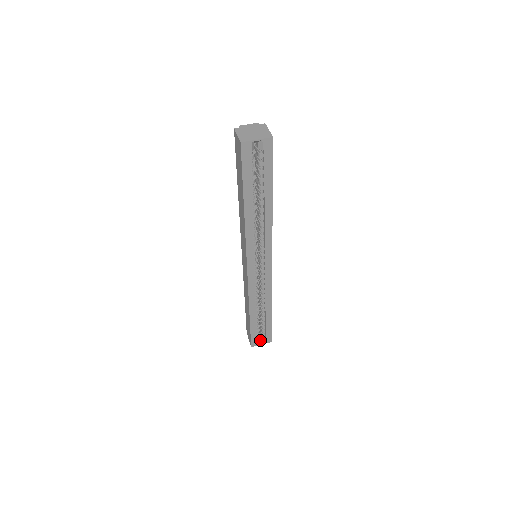
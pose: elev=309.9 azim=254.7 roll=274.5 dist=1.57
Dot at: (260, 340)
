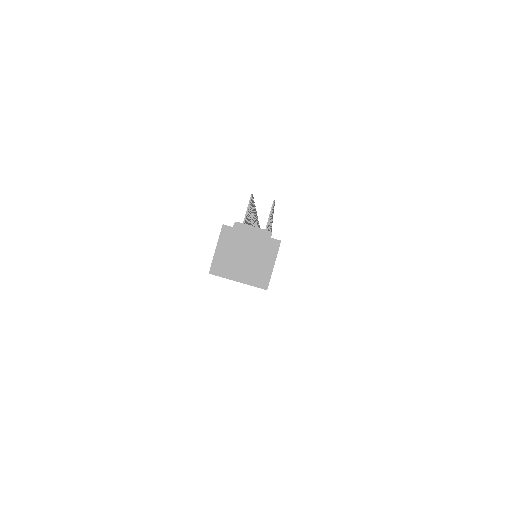
Dot at: occluded
